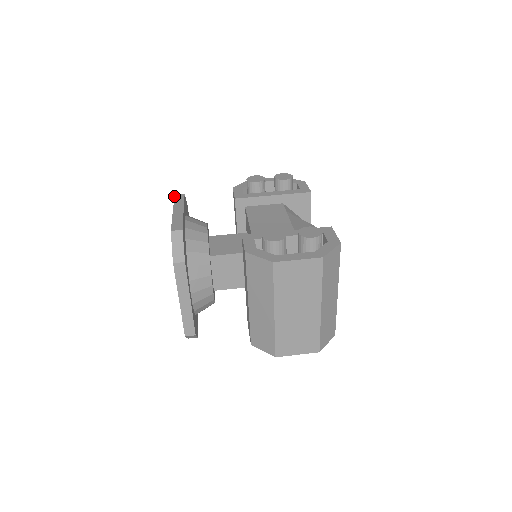
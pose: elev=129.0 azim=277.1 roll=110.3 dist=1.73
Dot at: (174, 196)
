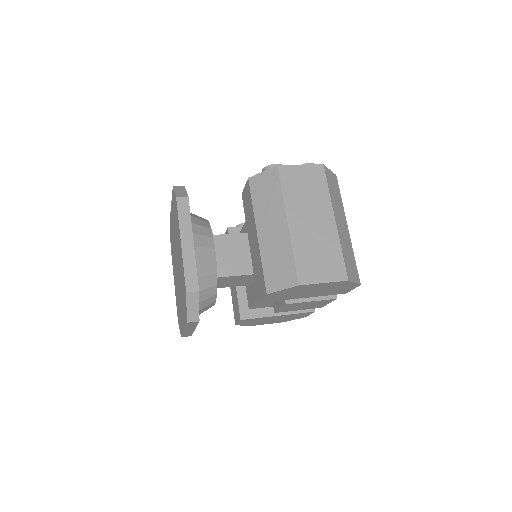
Dot at: occluded
